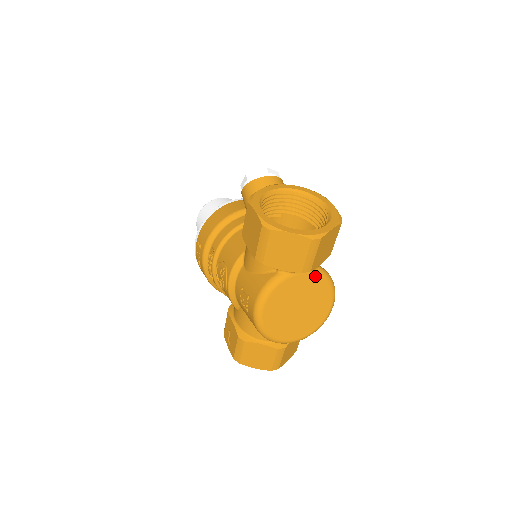
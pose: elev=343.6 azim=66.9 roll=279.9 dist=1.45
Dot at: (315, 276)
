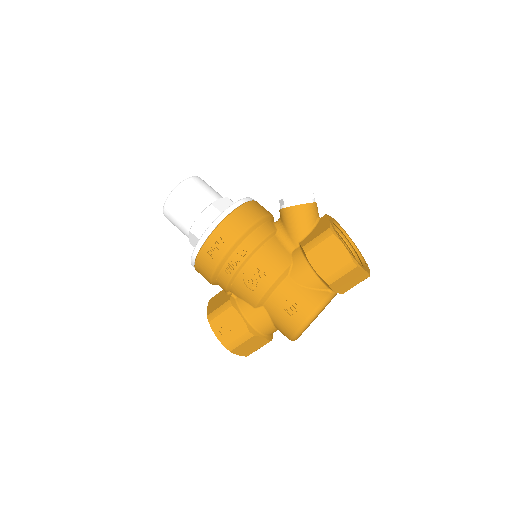
Dot at: (336, 294)
